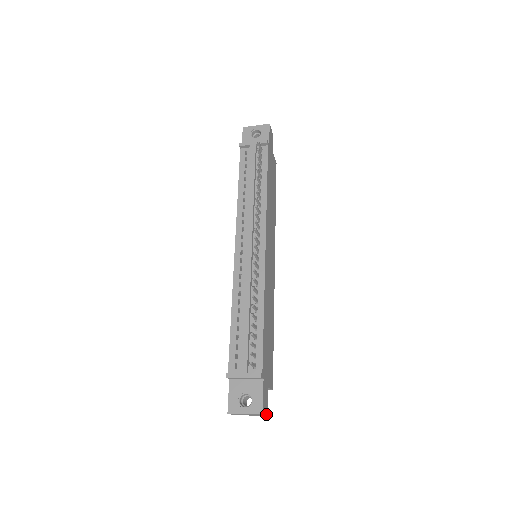
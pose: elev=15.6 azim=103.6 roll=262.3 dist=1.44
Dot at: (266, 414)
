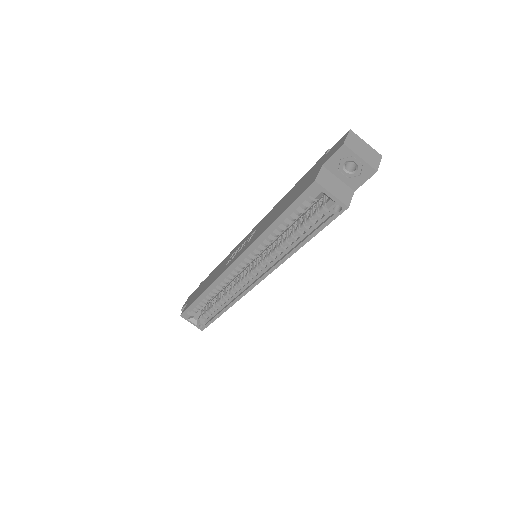
Dot at: (377, 168)
